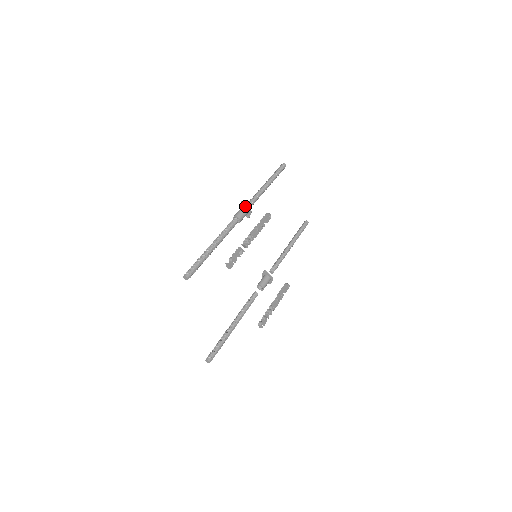
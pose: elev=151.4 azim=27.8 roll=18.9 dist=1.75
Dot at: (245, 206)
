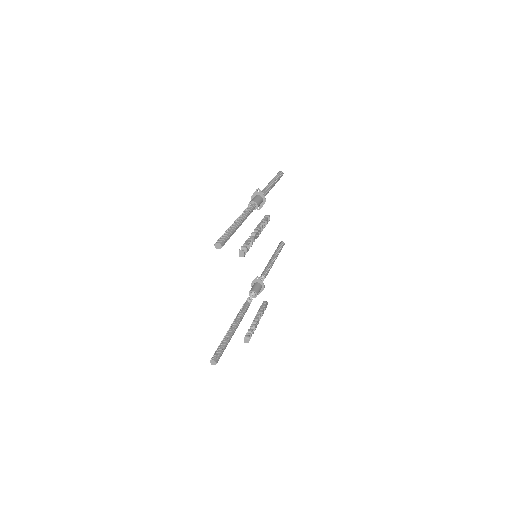
Dot at: (260, 195)
